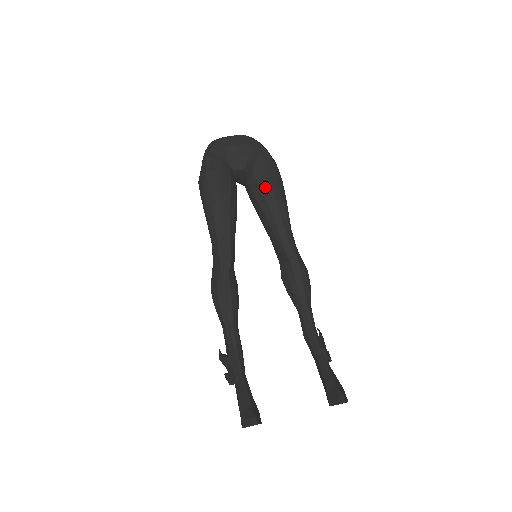
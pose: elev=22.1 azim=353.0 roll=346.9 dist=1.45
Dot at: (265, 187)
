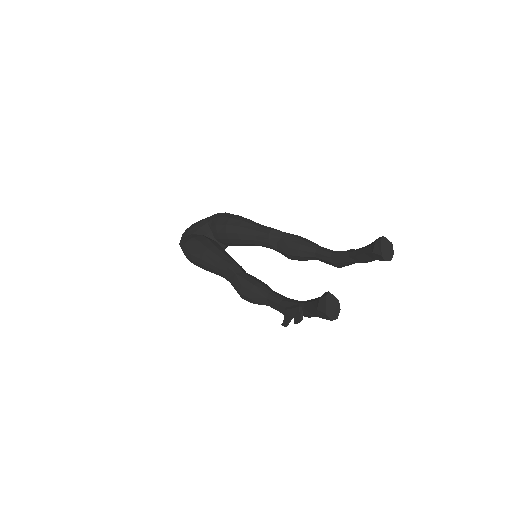
Dot at: (228, 222)
